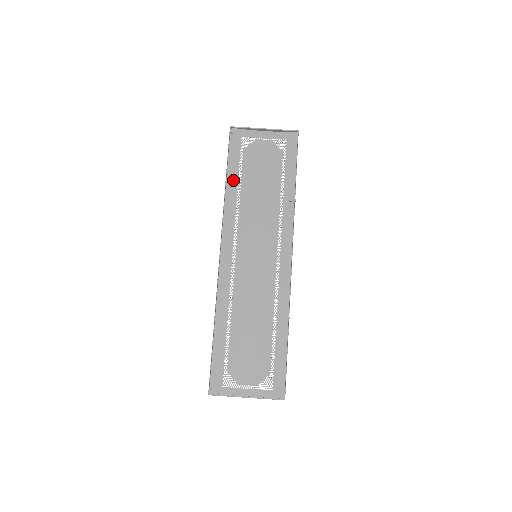
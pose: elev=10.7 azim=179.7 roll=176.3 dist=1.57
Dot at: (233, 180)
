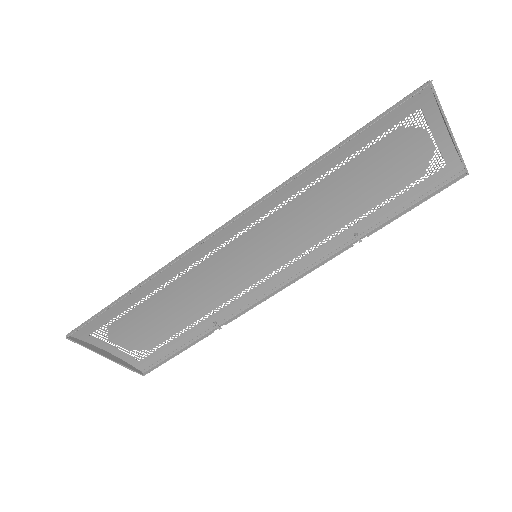
Dot at: (339, 155)
